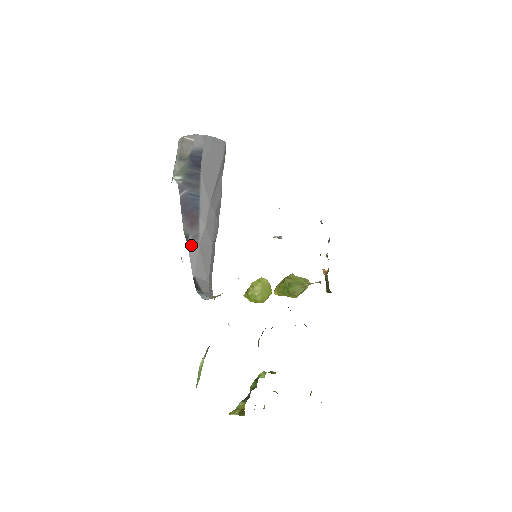
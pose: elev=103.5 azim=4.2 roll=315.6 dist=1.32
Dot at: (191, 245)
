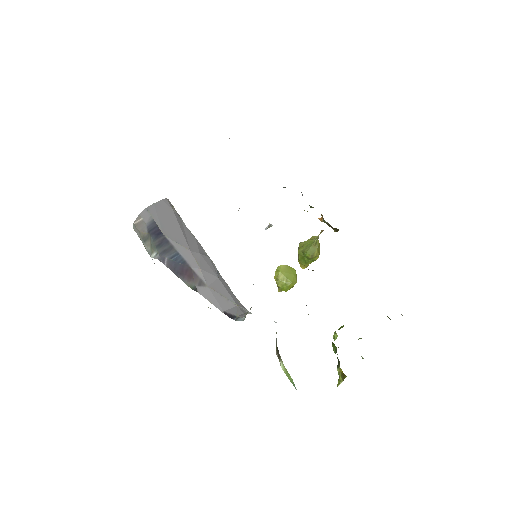
Dot at: (202, 292)
